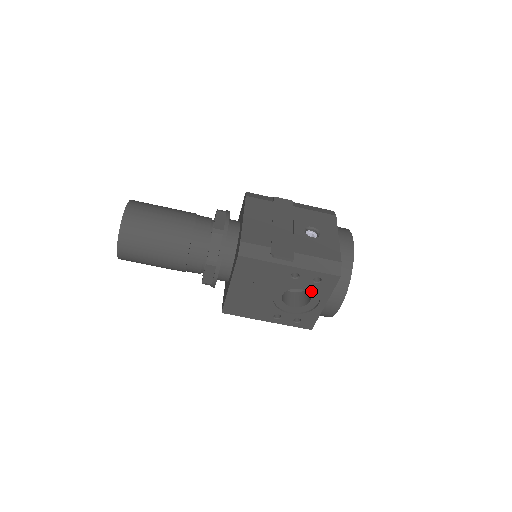
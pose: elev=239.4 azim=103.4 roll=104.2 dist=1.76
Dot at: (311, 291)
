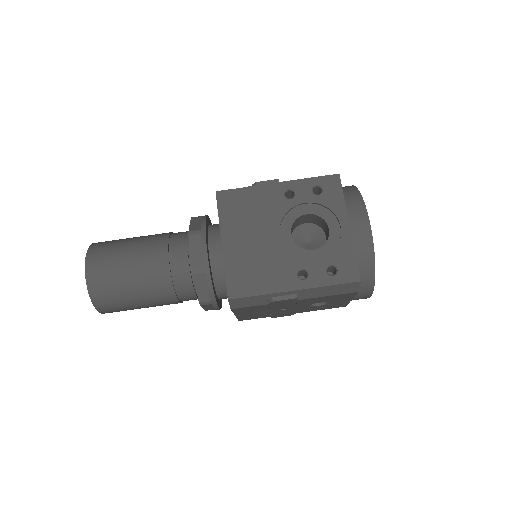
Dot at: (321, 213)
